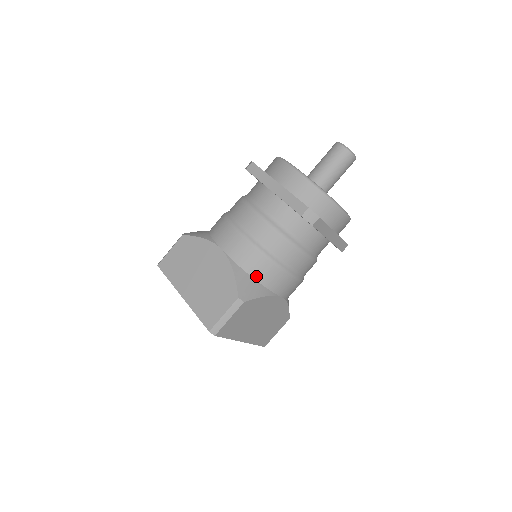
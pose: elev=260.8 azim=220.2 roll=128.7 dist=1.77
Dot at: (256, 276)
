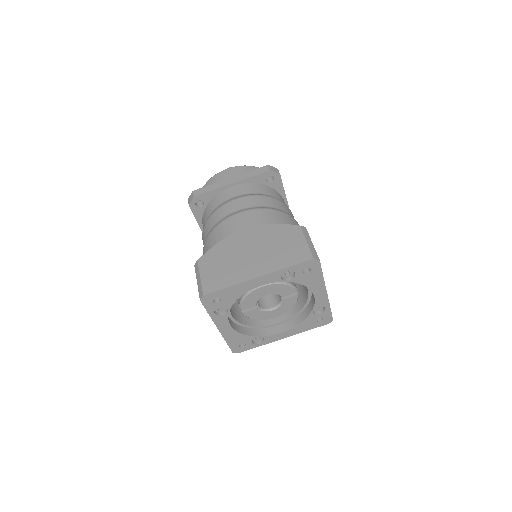
Dot at: occluded
